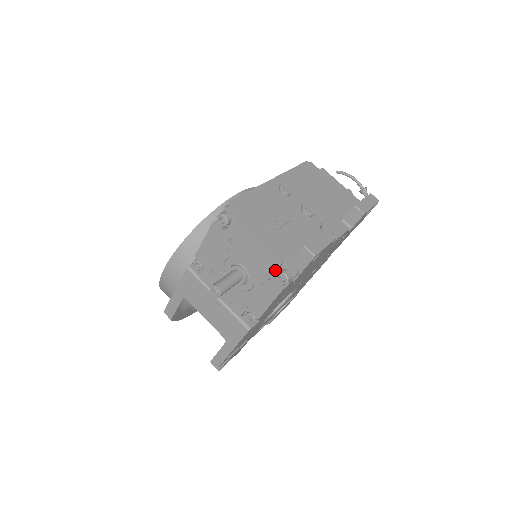
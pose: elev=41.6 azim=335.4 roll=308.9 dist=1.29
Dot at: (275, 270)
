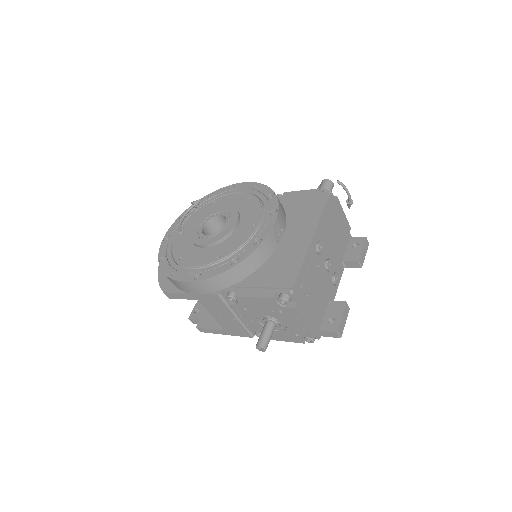
Dot at: (308, 337)
